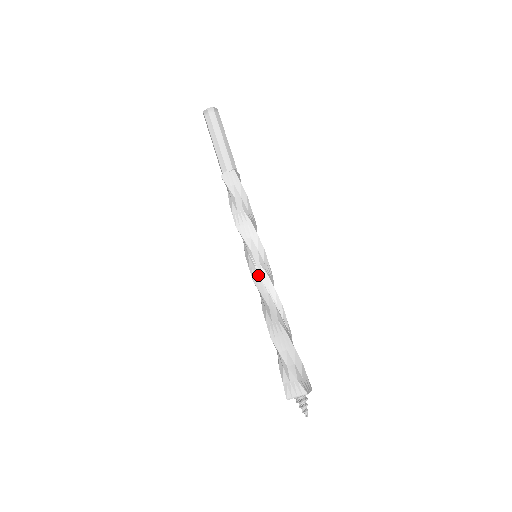
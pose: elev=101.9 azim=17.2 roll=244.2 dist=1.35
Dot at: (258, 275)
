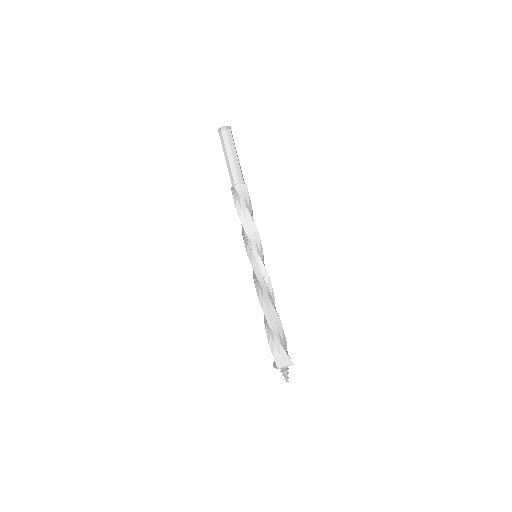
Dot at: (260, 272)
